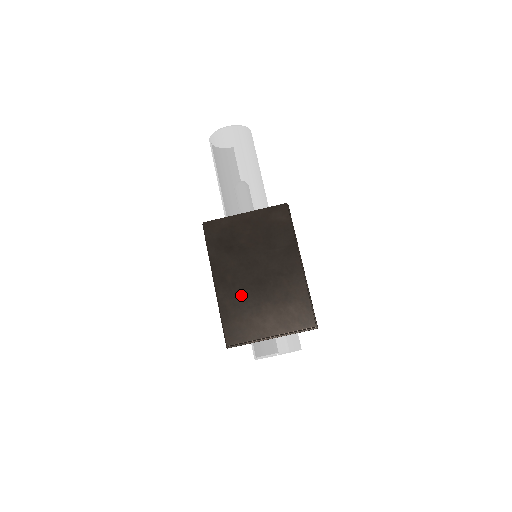
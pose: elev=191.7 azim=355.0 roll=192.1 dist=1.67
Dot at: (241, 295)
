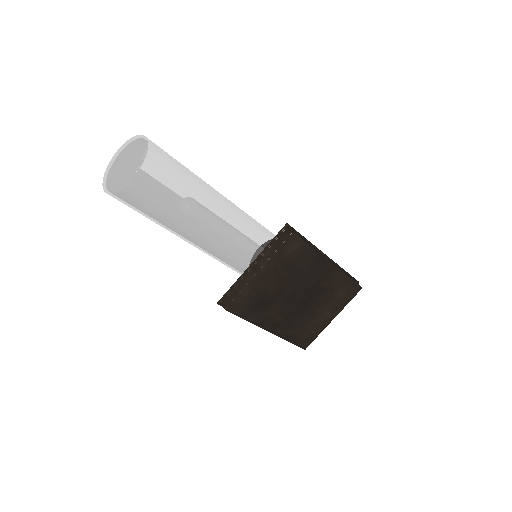
Dot at: (296, 320)
